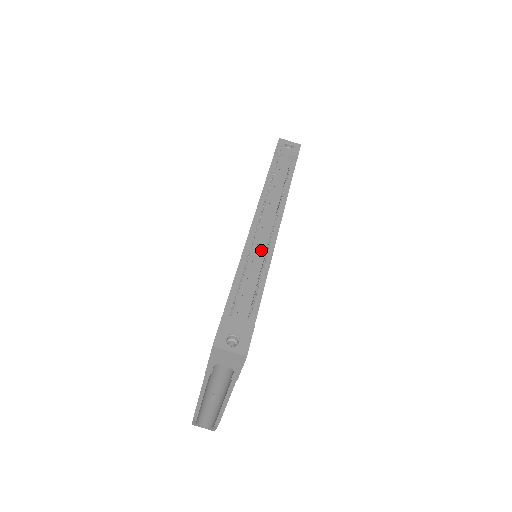
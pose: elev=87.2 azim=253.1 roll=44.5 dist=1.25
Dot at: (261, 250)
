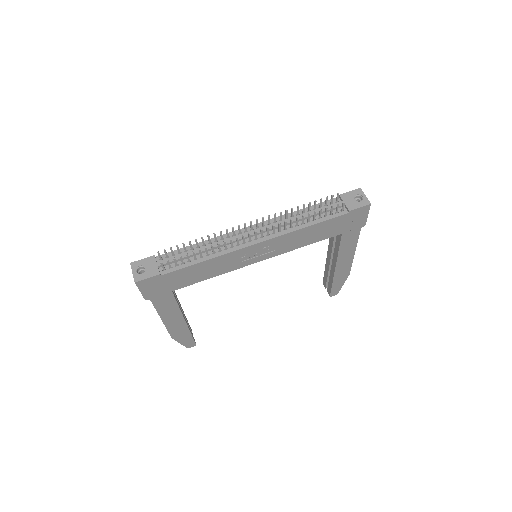
Dot at: occluded
